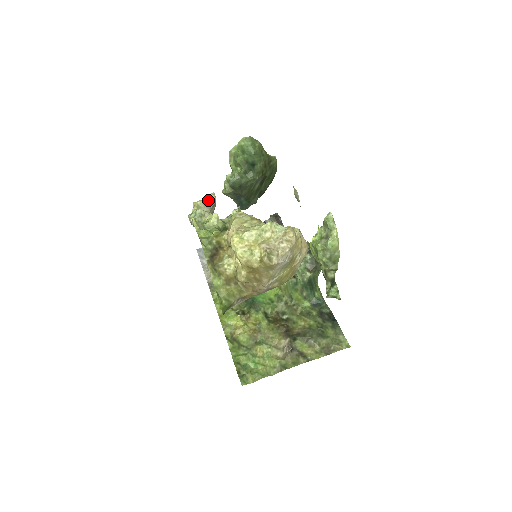
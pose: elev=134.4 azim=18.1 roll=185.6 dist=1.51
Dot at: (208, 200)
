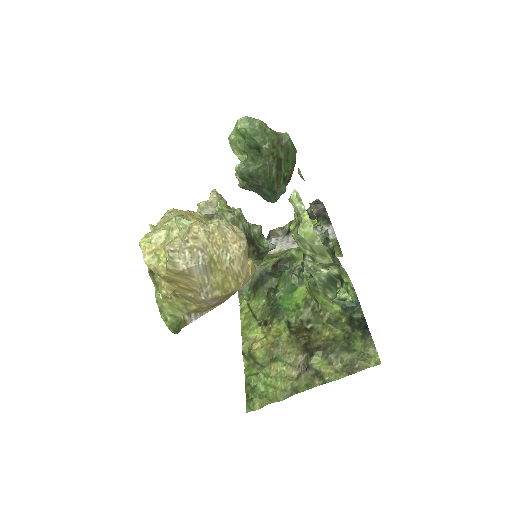
Dot at: (209, 199)
